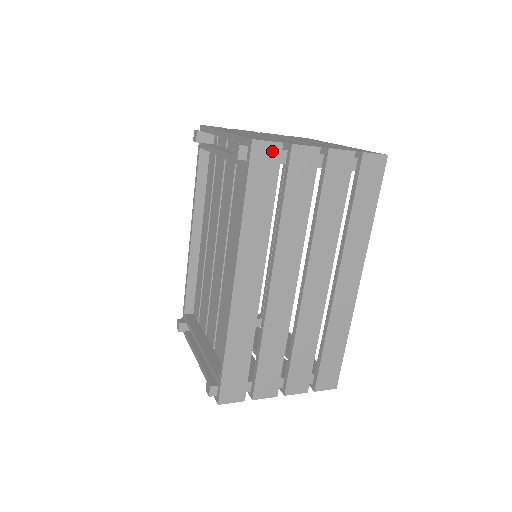
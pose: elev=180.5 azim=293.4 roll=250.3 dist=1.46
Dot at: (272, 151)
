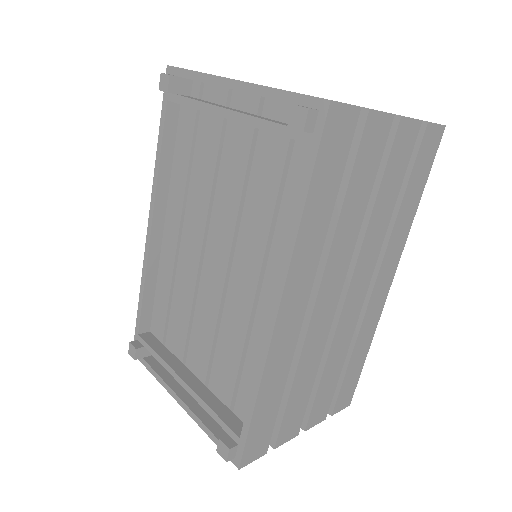
Dot at: (348, 119)
